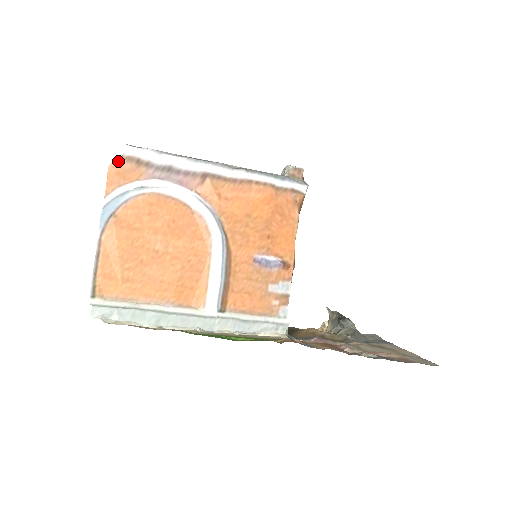
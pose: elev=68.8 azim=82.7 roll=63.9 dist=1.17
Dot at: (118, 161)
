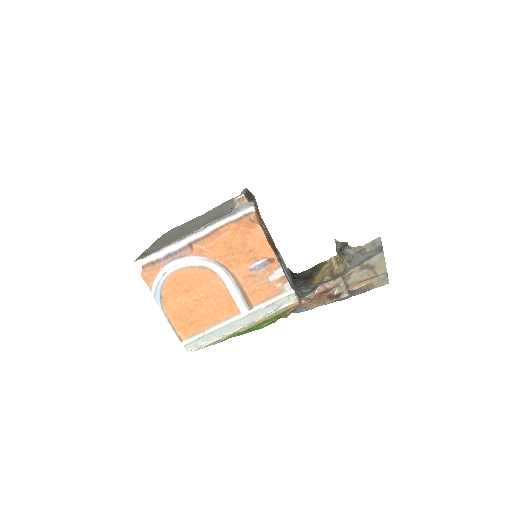
Dot at: (143, 270)
